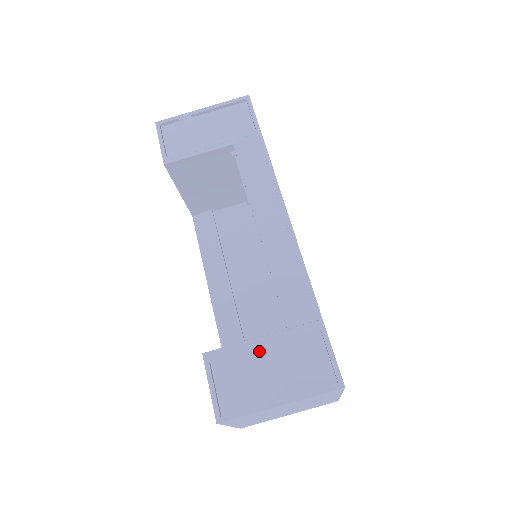
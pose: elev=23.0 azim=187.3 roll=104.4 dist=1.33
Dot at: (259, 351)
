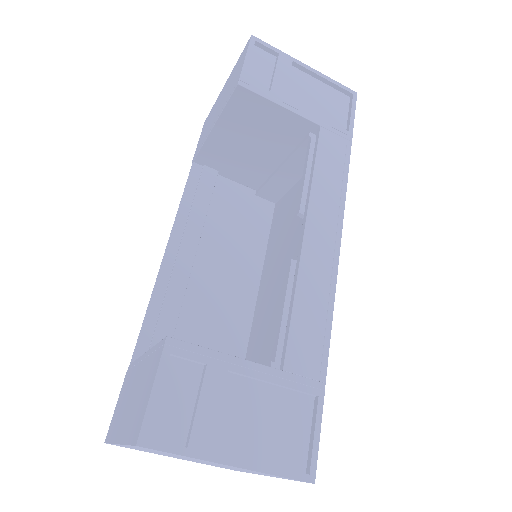
Dot at: (236, 377)
